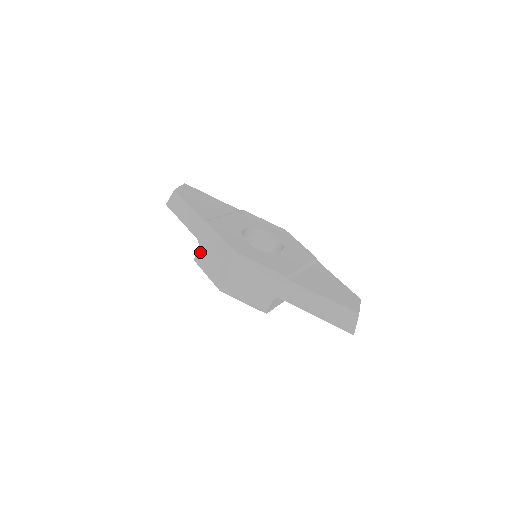
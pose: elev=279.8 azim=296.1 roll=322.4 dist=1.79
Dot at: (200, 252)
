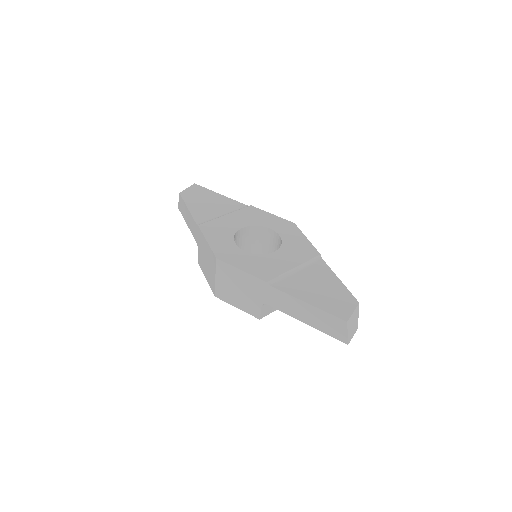
Dot at: (200, 256)
